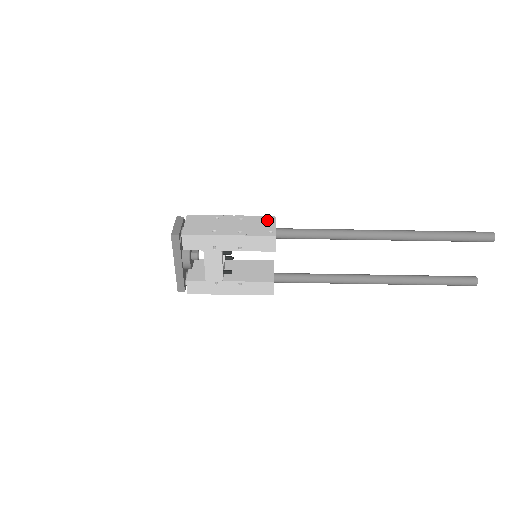
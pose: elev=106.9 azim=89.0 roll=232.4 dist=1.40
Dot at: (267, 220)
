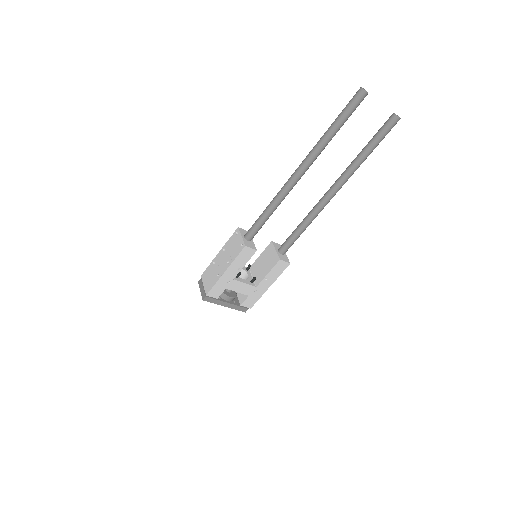
Dot at: (236, 236)
